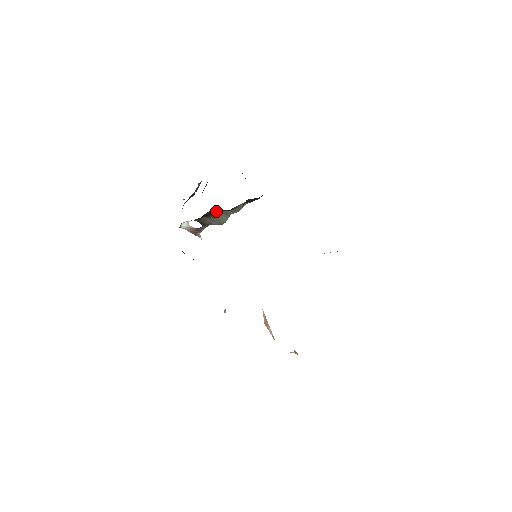
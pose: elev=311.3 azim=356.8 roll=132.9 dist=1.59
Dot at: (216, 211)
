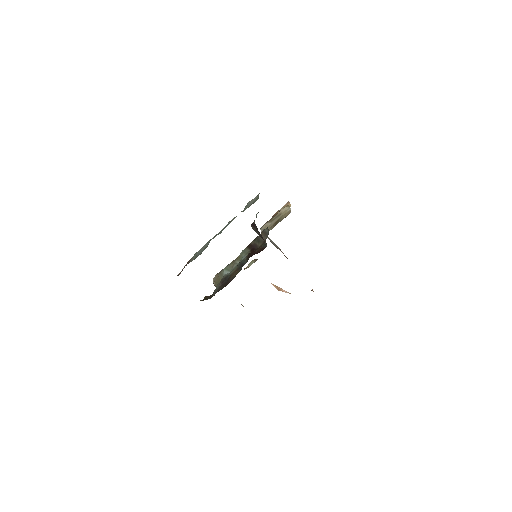
Dot at: occluded
